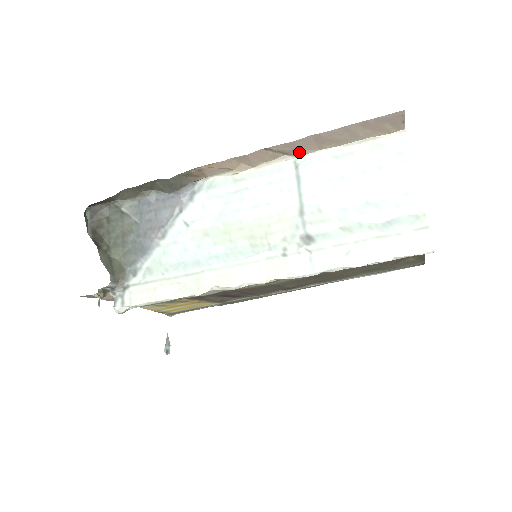
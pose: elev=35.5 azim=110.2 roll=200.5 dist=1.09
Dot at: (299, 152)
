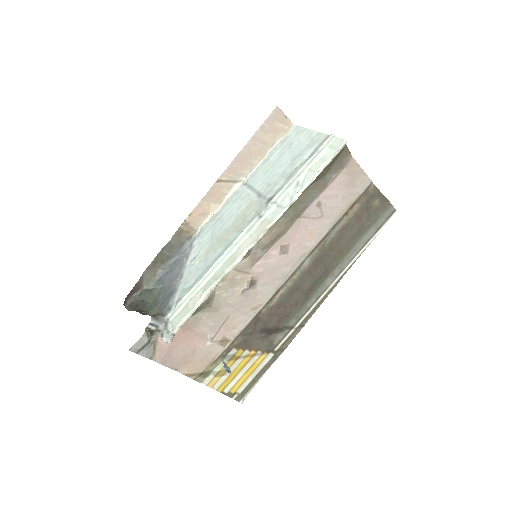
Dot at: (241, 175)
